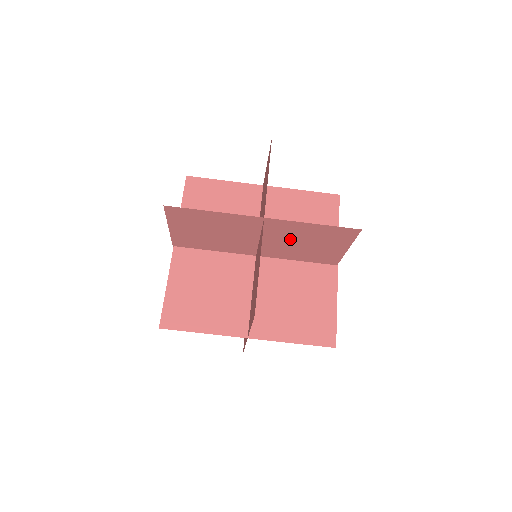
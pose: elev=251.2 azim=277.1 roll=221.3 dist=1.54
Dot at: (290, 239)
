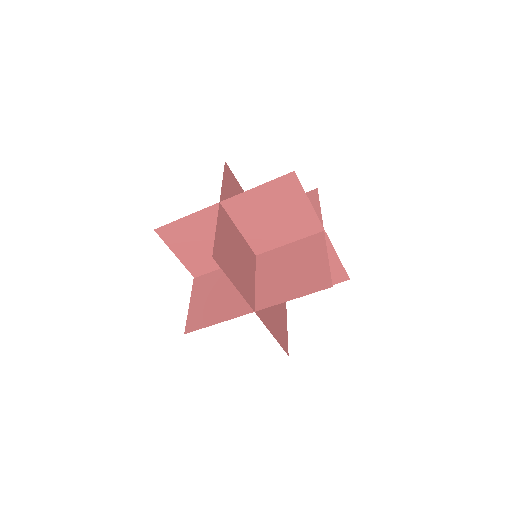
Dot at: (278, 278)
